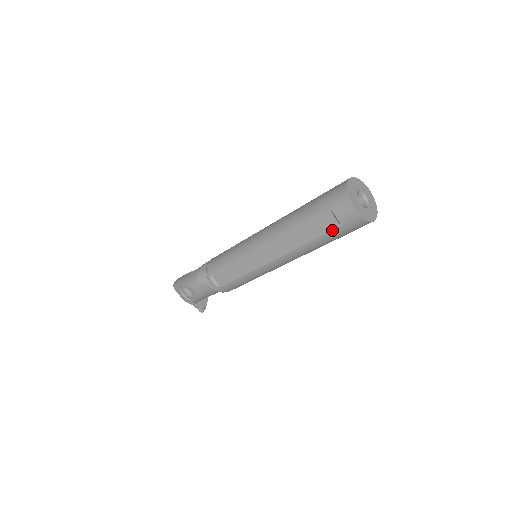
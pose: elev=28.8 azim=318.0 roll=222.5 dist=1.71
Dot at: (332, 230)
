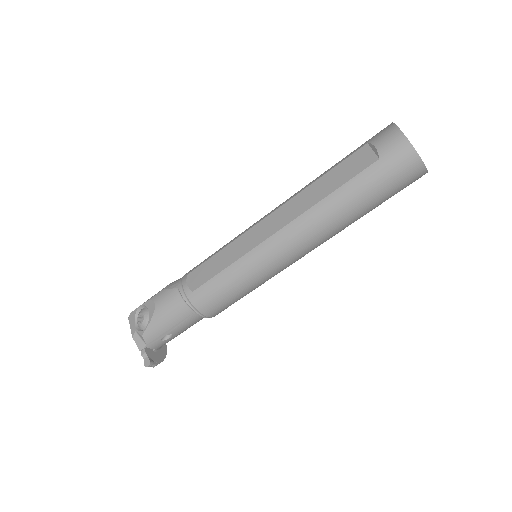
Dot at: (367, 166)
